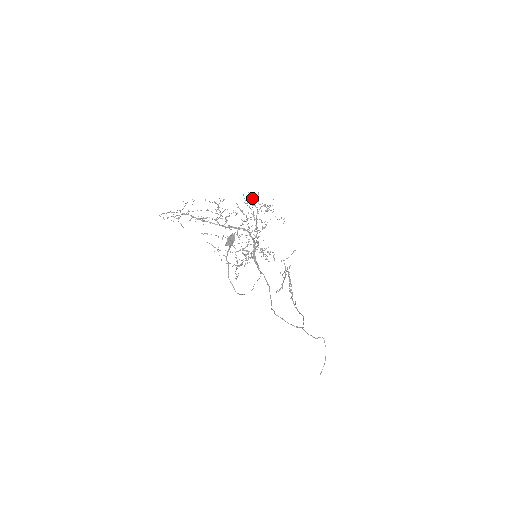
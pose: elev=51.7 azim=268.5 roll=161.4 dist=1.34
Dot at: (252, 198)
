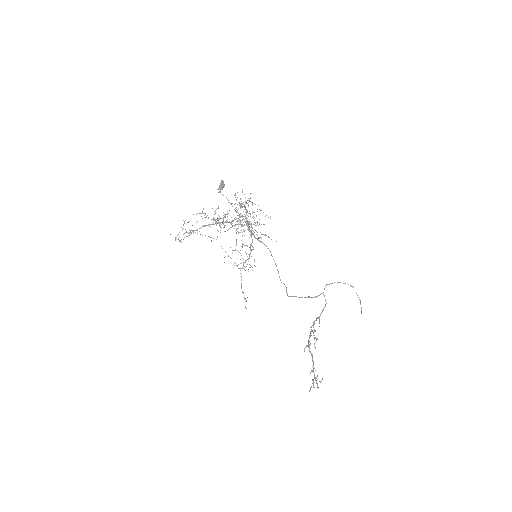
Dot at: (241, 206)
